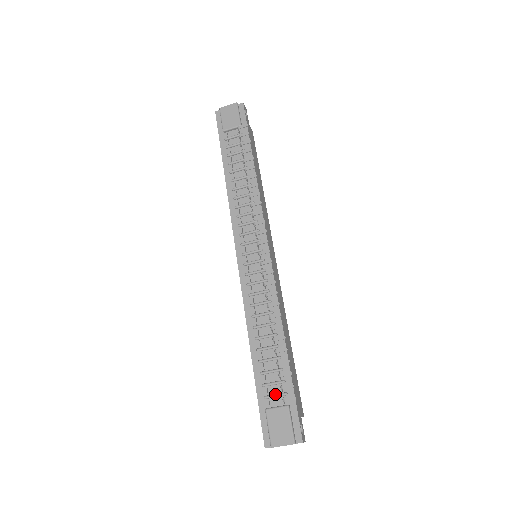
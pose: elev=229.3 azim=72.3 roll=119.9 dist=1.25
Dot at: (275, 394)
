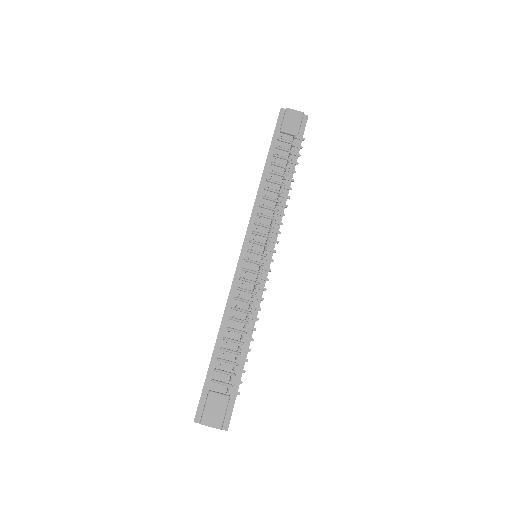
Dot at: (223, 382)
